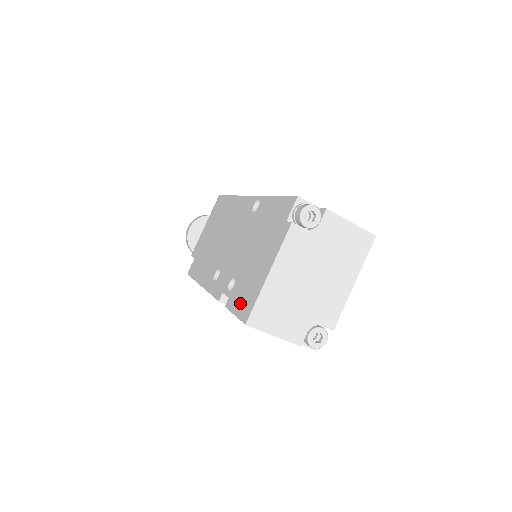
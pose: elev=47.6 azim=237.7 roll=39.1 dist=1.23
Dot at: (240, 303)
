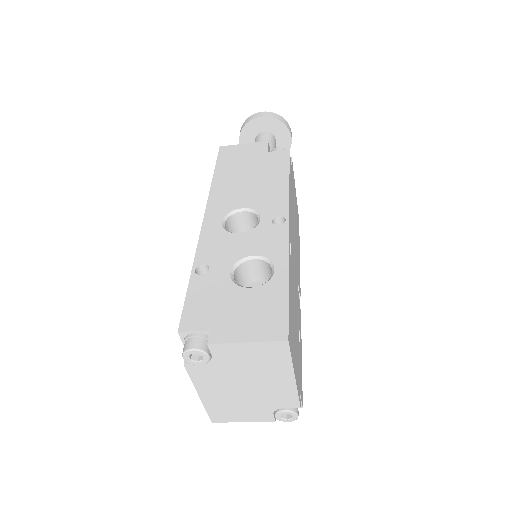
Dot at: occluded
